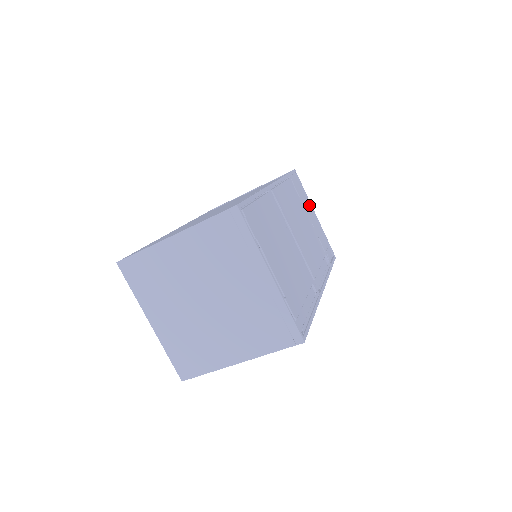
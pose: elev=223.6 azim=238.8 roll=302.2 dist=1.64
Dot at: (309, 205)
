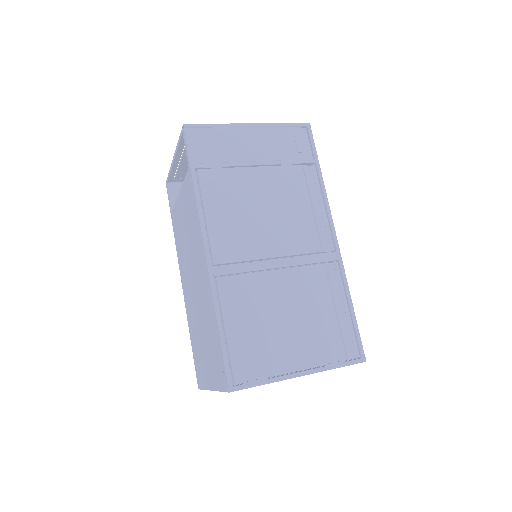
Dot at: (236, 135)
